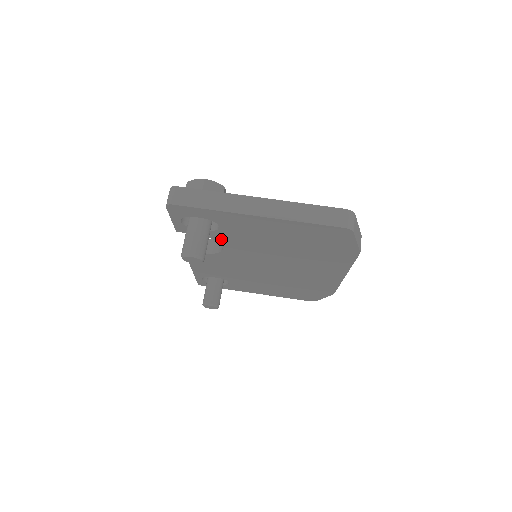
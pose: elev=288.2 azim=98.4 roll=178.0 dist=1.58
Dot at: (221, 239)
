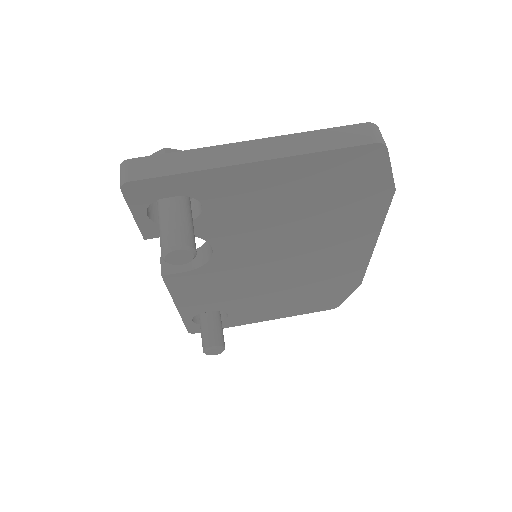
Dot at: (208, 232)
